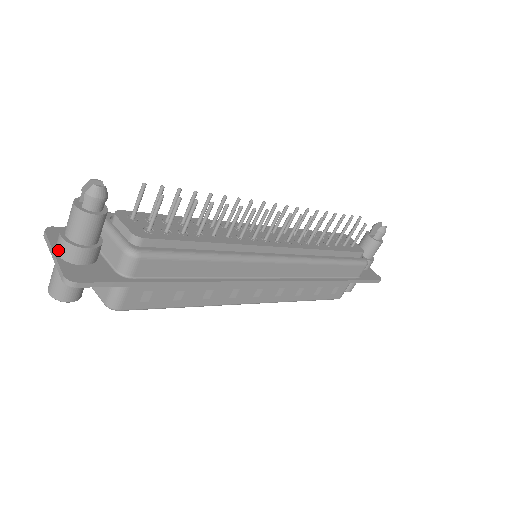
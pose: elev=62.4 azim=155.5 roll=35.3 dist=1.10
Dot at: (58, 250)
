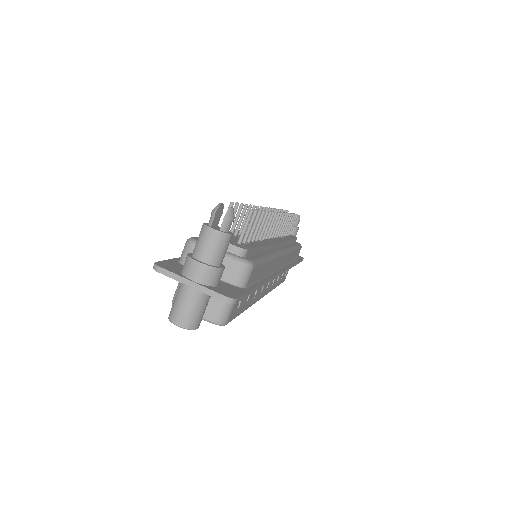
Dot at: (198, 277)
